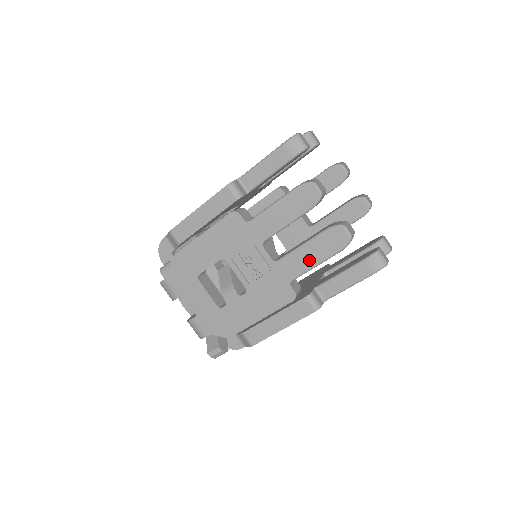
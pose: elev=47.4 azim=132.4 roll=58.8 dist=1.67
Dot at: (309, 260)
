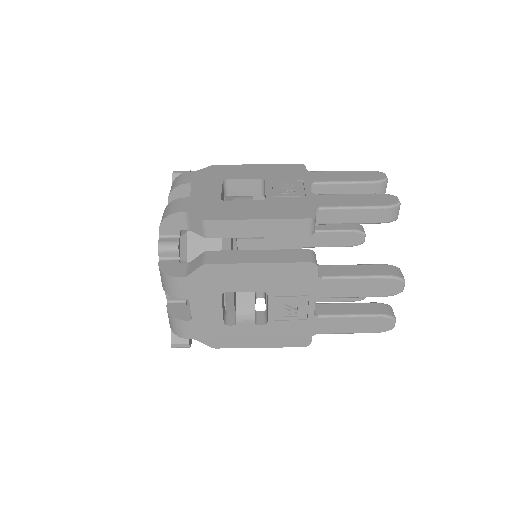
Dot at: (346, 328)
